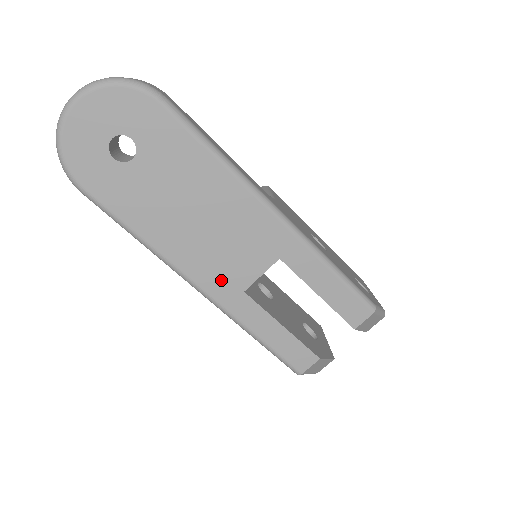
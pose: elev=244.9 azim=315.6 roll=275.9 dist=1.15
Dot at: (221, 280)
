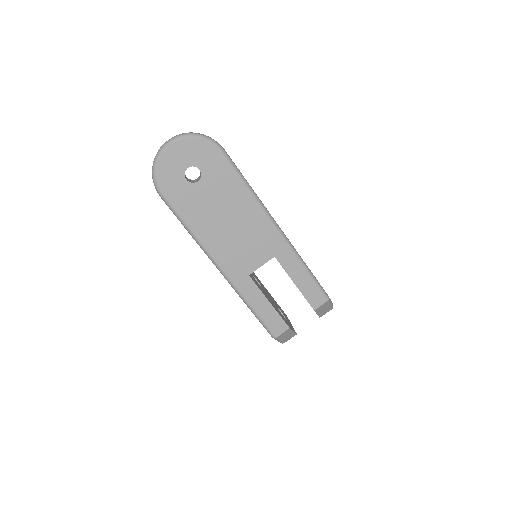
Dot at: (236, 265)
